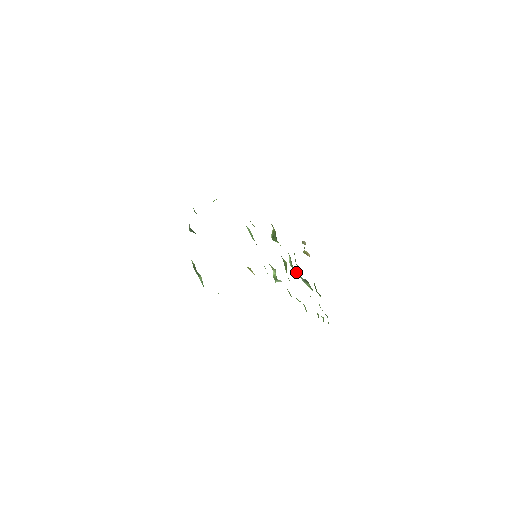
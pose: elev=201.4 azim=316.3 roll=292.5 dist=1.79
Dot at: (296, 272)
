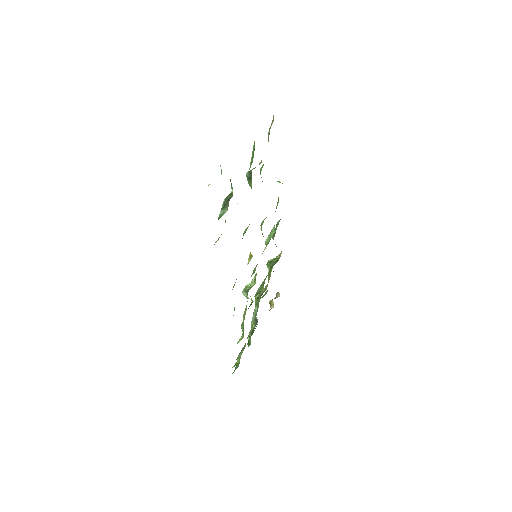
Dot at: (256, 306)
